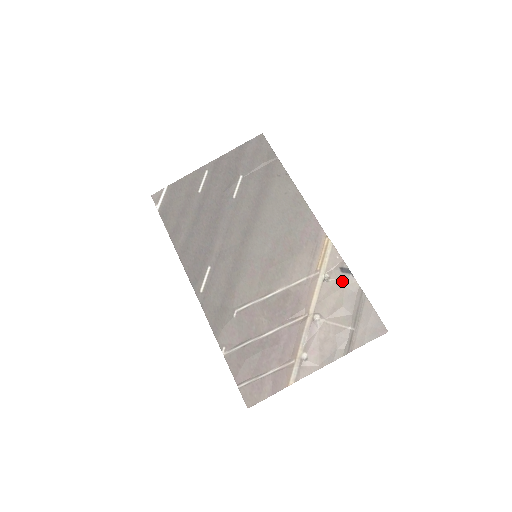
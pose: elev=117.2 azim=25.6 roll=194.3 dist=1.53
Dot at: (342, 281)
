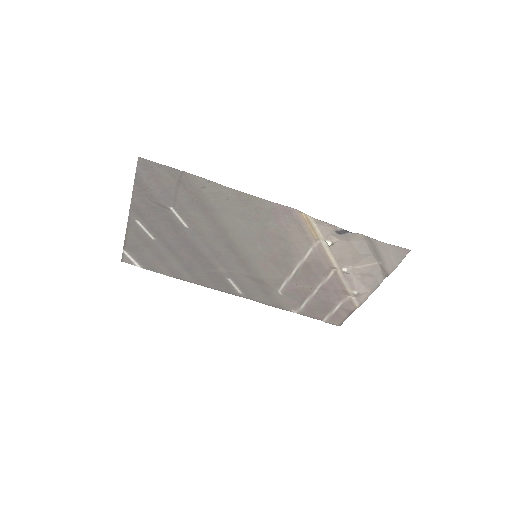
Dot at: (345, 240)
